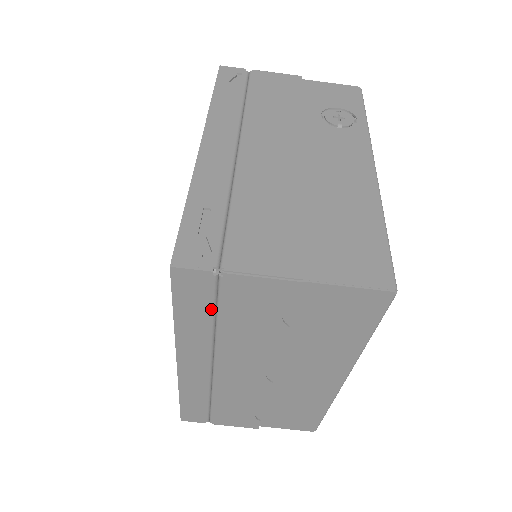
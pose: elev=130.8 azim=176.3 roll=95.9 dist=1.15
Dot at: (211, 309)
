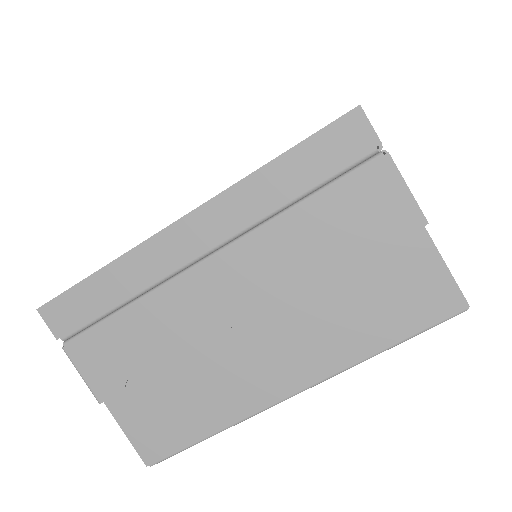
Dot at: (321, 180)
